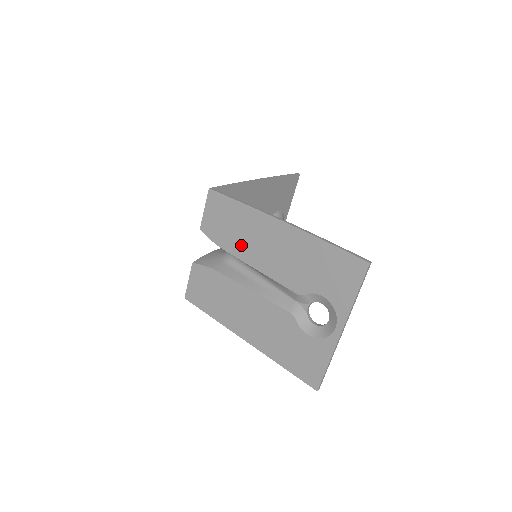
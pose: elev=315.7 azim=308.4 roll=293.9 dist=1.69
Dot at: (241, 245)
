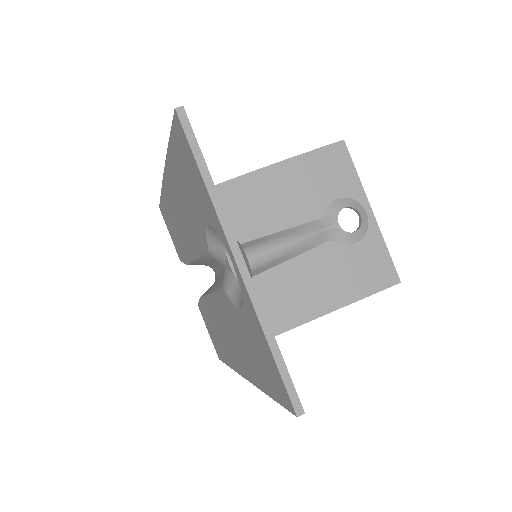
Dot at: (183, 243)
